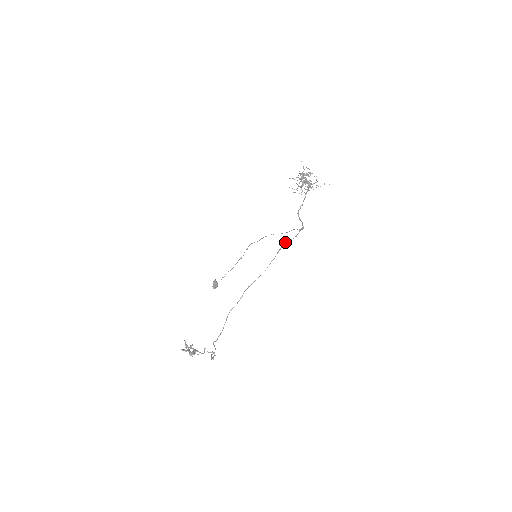
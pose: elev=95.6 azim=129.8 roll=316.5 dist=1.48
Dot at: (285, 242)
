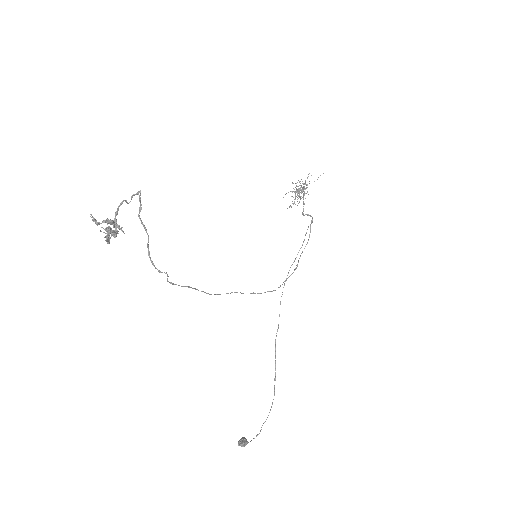
Dot at: occluded
